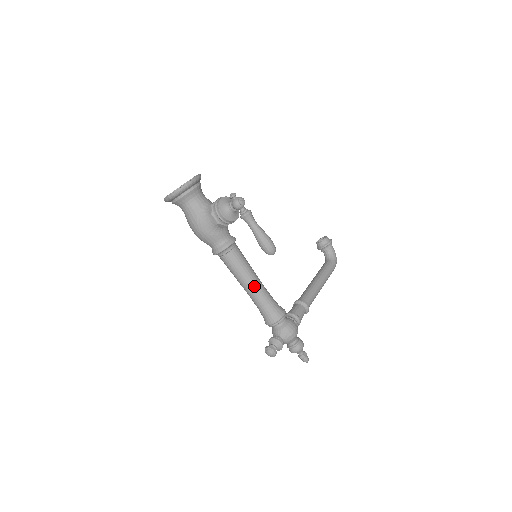
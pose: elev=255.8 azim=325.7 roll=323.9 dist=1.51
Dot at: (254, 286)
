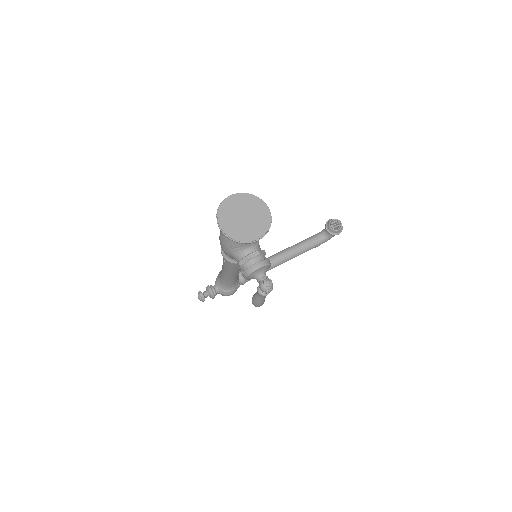
Dot at: (230, 275)
